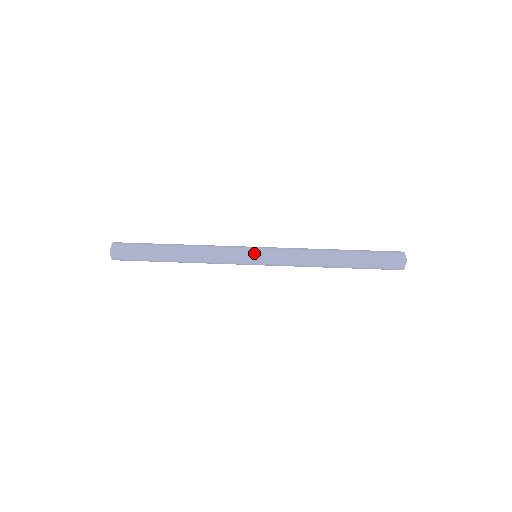
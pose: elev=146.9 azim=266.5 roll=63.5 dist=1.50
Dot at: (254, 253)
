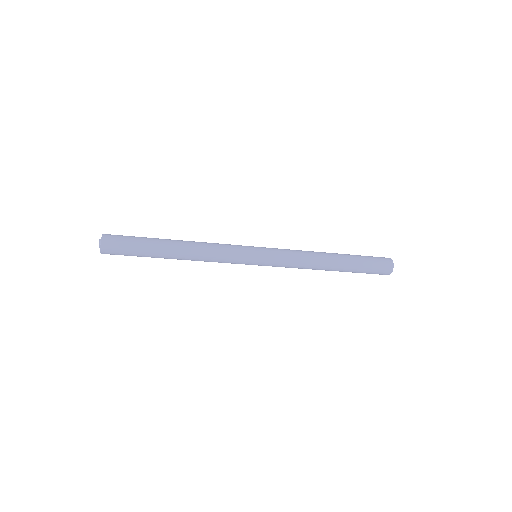
Dot at: (257, 250)
